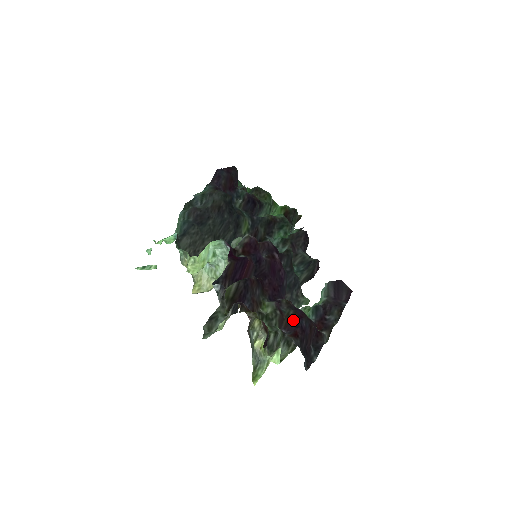
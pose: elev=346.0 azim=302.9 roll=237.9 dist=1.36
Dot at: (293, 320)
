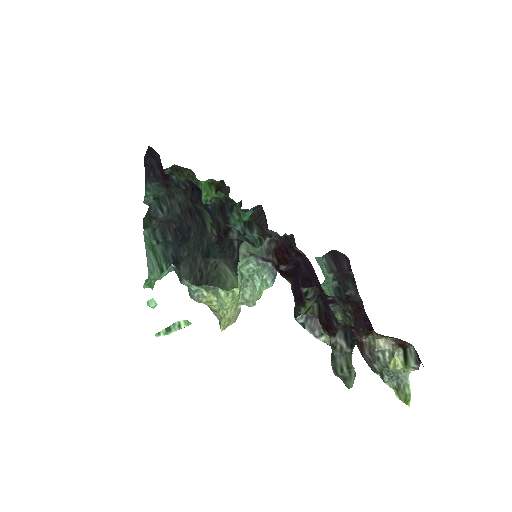
Dot at: (357, 315)
